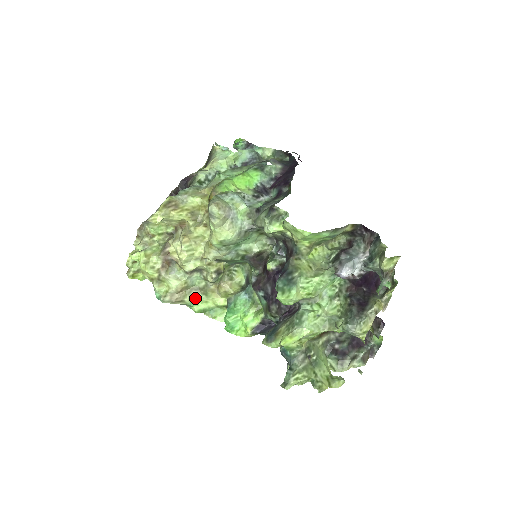
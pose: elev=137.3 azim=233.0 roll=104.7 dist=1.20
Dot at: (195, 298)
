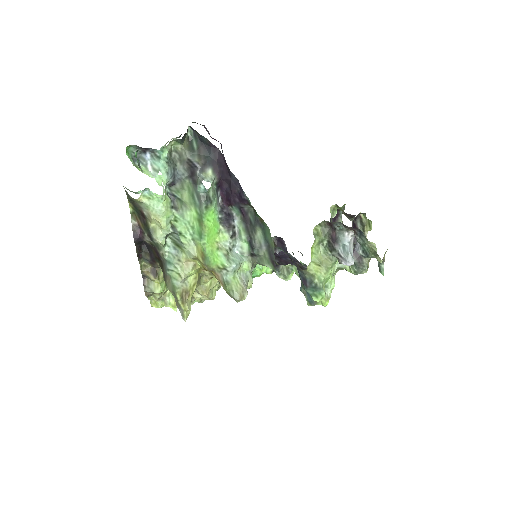
Dot at: occluded
